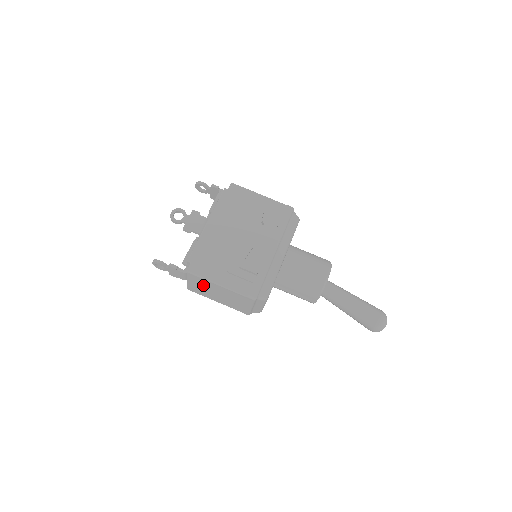
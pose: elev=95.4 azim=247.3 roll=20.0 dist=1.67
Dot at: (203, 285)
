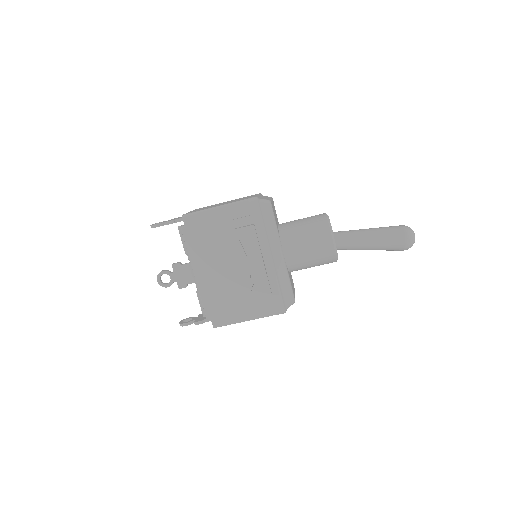
Dot at: occluded
